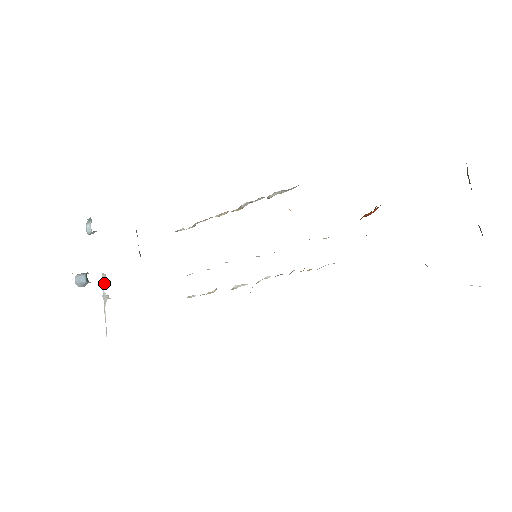
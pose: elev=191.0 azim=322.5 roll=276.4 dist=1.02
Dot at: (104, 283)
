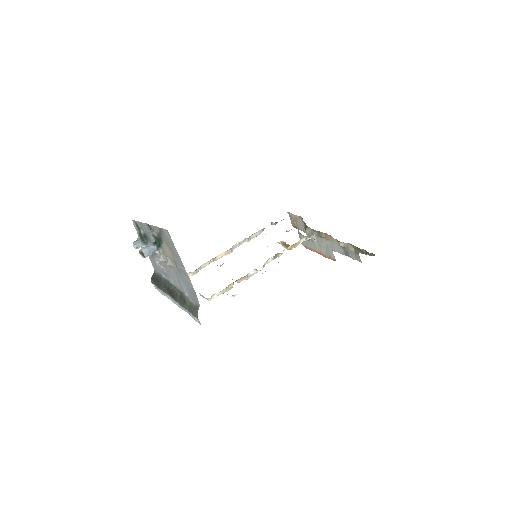
Dot at: (158, 262)
